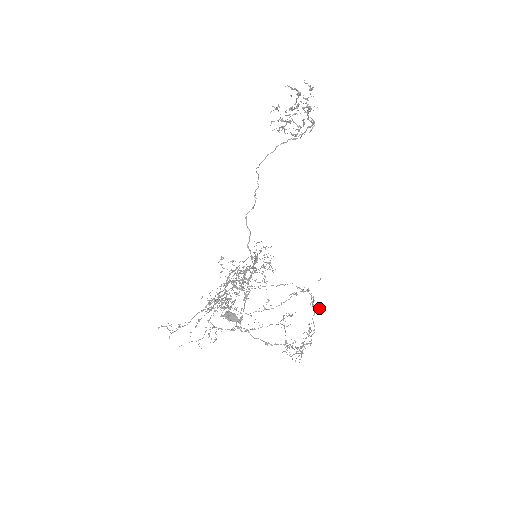
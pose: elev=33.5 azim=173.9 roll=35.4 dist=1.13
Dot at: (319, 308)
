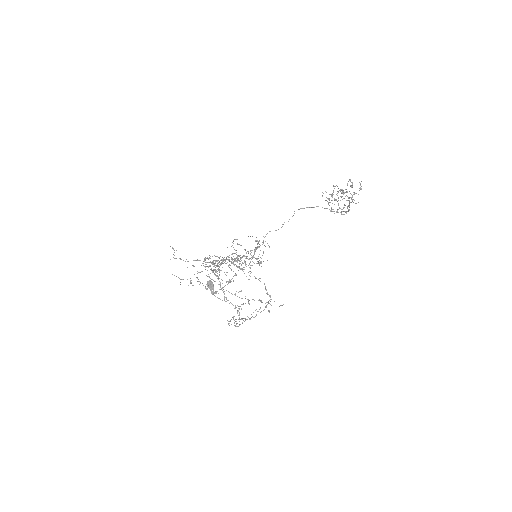
Dot at: (269, 310)
